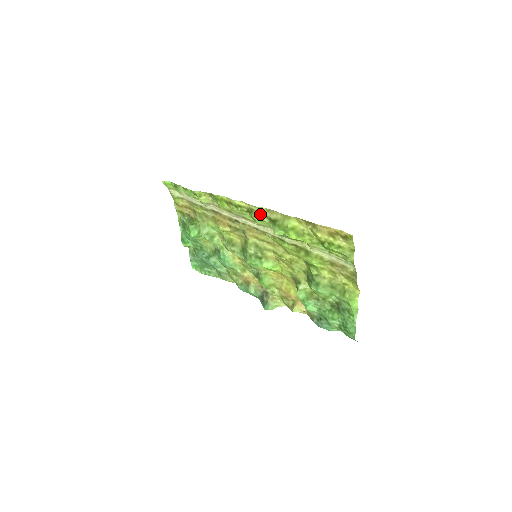
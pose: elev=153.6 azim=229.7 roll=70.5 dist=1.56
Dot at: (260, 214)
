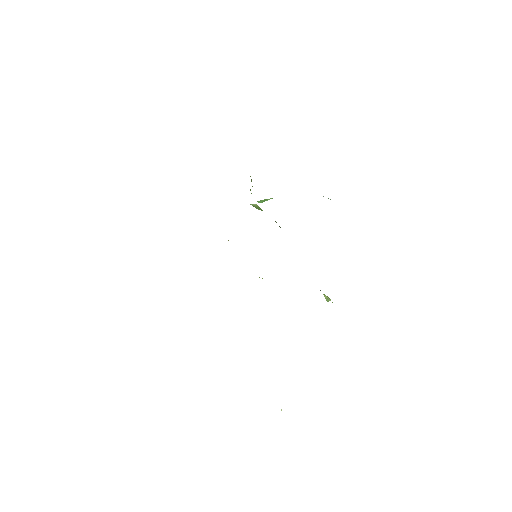
Dot at: occluded
